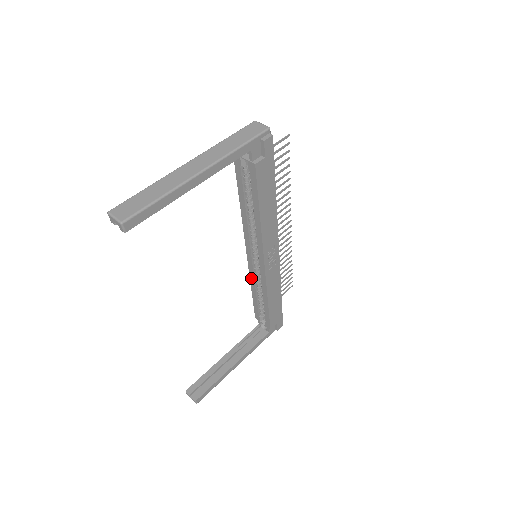
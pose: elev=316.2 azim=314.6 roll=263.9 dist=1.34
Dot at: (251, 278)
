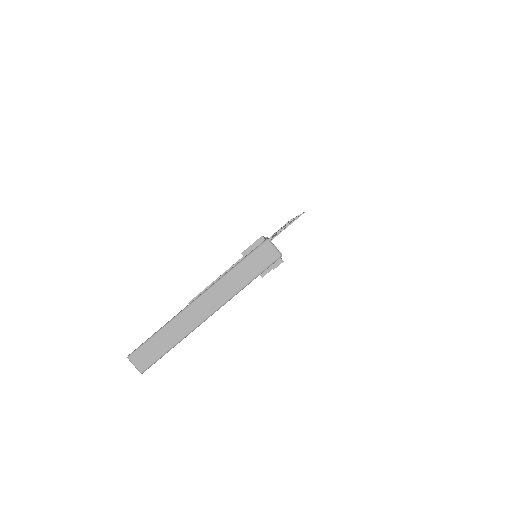
Dot at: occluded
